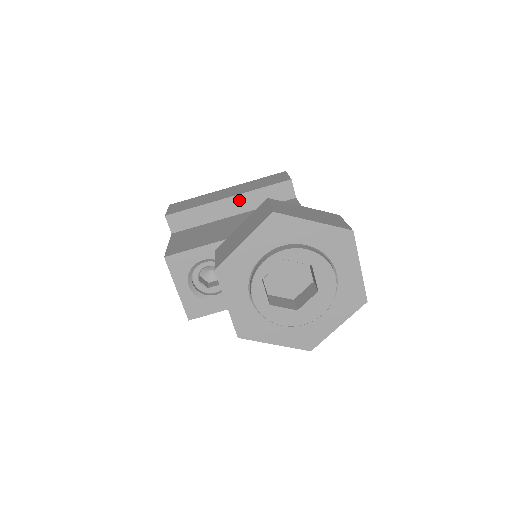
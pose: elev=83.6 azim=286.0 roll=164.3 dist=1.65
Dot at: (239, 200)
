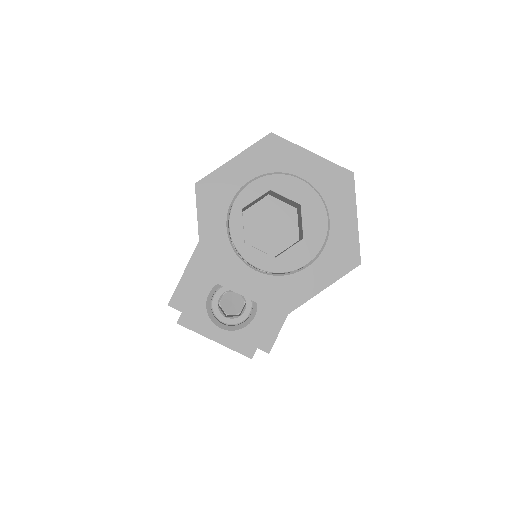
Dot at: occluded
